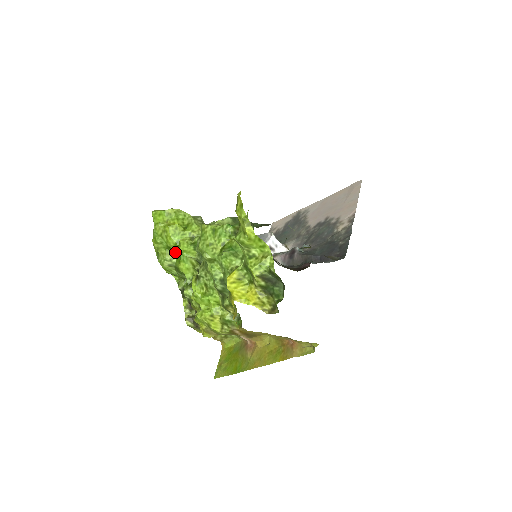
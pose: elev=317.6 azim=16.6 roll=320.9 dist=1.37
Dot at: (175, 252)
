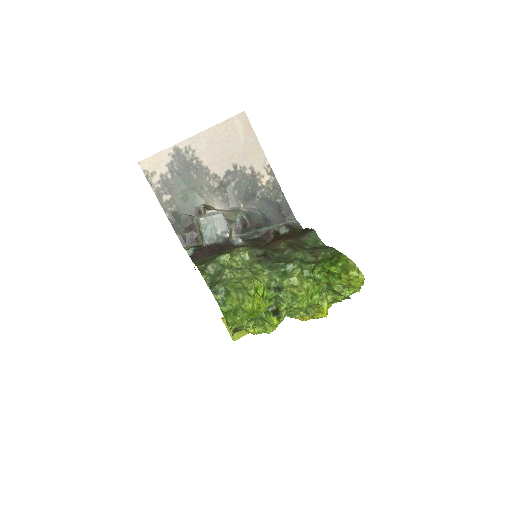
Dot at: occluded
